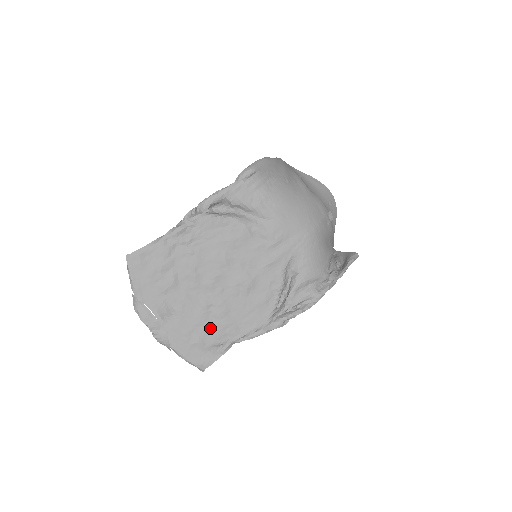
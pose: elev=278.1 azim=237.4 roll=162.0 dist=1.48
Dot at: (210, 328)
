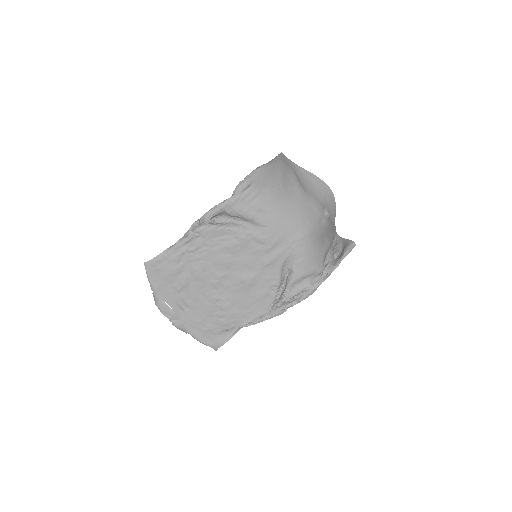
Dot at: (219, 318)
